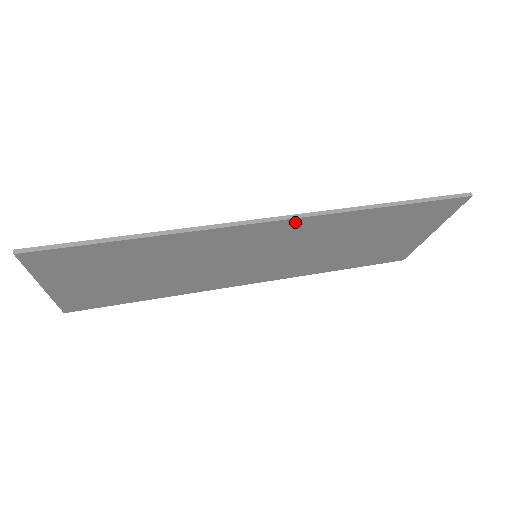
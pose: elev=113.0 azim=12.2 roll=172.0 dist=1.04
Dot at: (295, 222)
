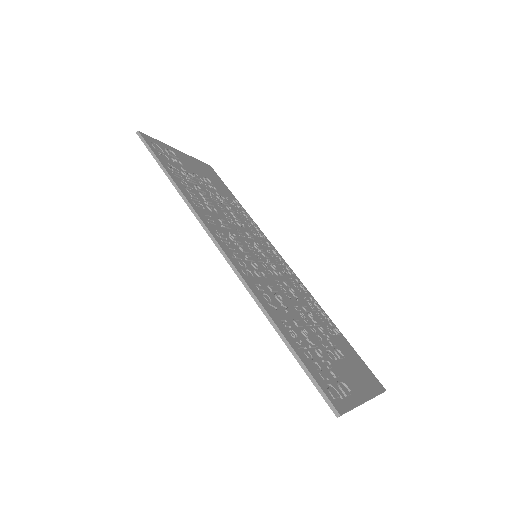
Dot at: occluded
